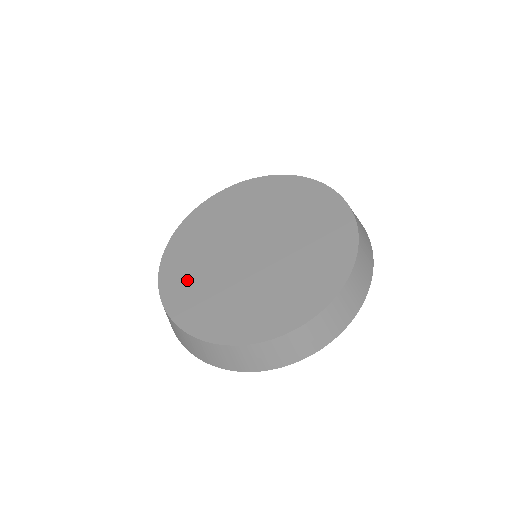
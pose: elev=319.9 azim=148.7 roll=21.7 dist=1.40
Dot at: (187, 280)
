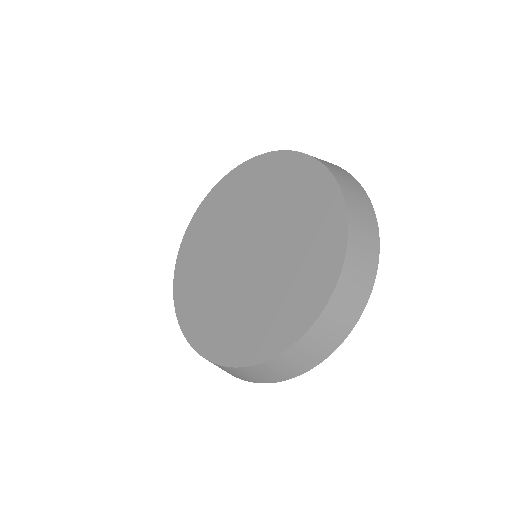
Dot at: (196, 253)
